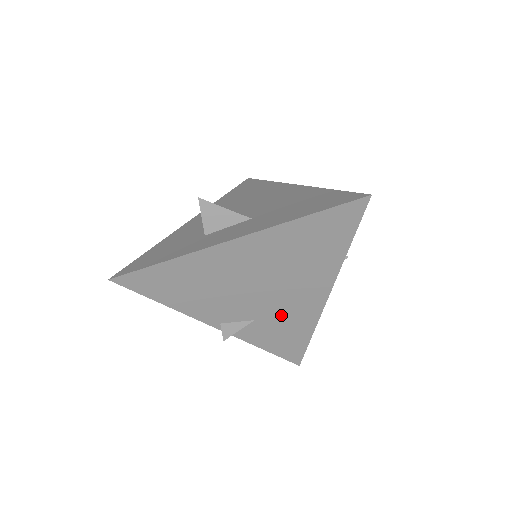
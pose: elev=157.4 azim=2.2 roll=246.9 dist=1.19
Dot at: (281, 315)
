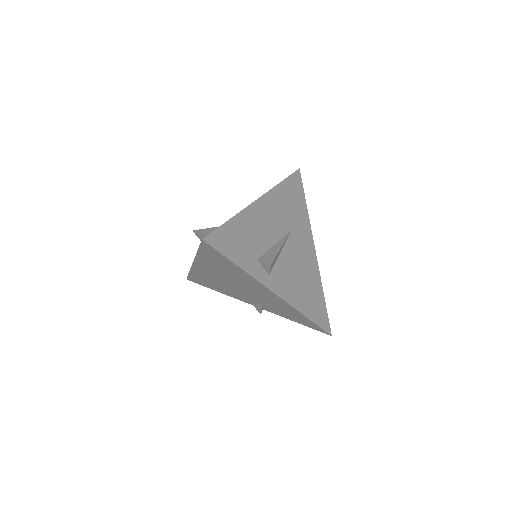
Dot at: (271, 302)
